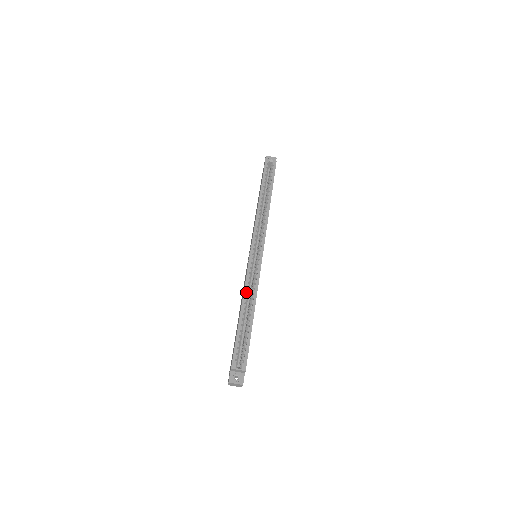
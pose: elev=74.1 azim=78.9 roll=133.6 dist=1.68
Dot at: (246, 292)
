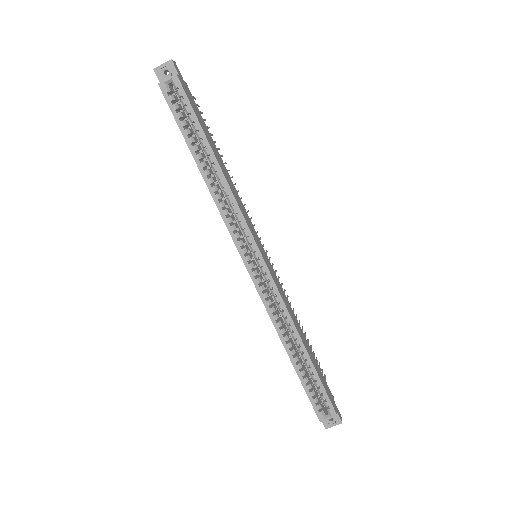
Dot at: (278, 326)
